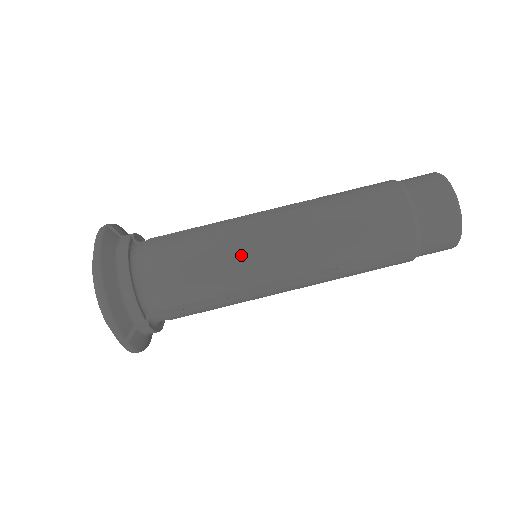
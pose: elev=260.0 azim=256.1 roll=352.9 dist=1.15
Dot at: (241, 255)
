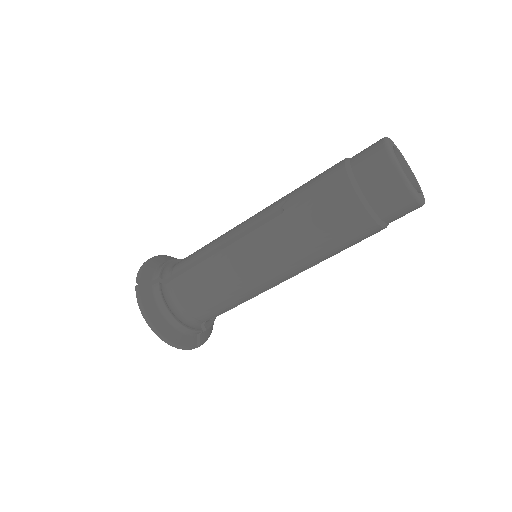
Dot at: (243, 283)
